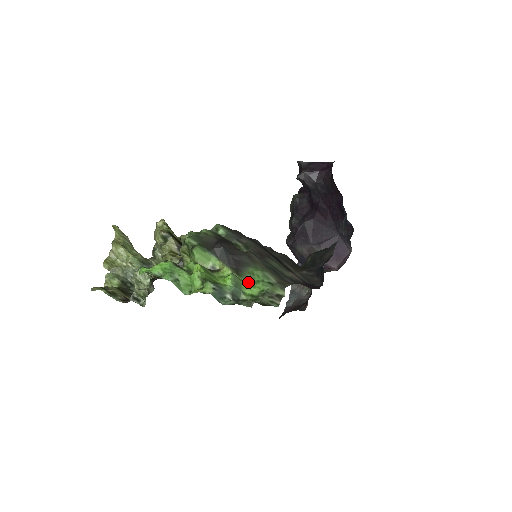
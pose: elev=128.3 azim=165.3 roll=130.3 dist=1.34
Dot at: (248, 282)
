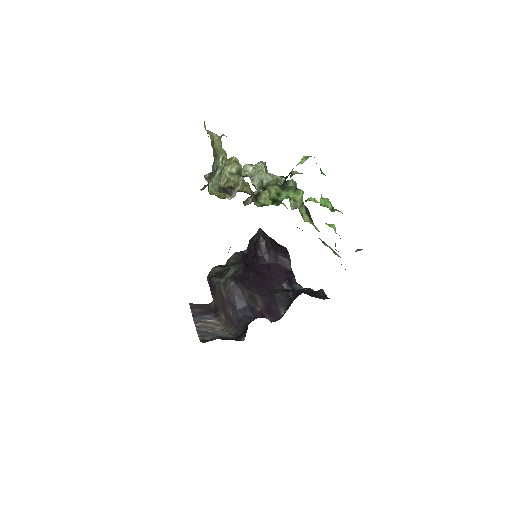
Dot at: occluded
